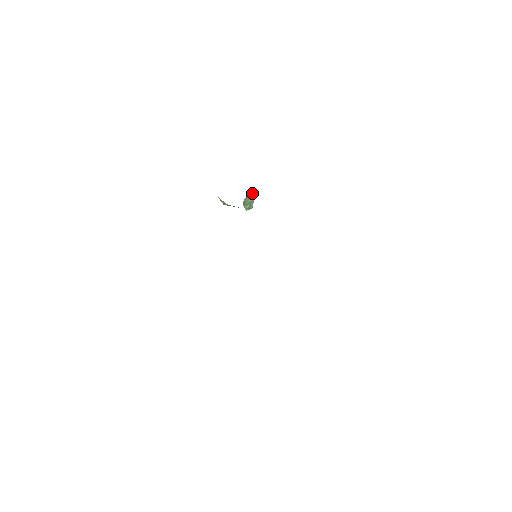
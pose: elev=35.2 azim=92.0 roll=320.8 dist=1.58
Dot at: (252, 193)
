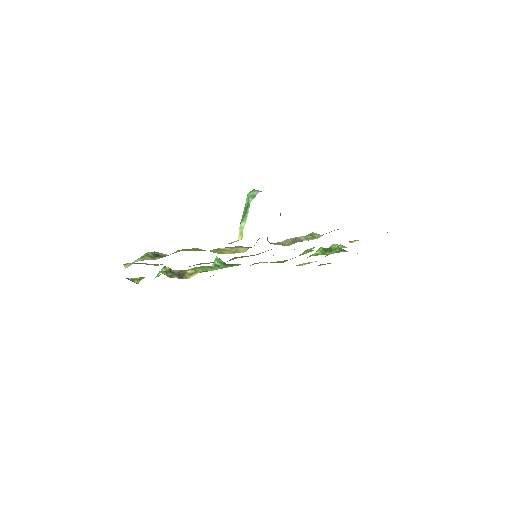
Dot at: occluded
